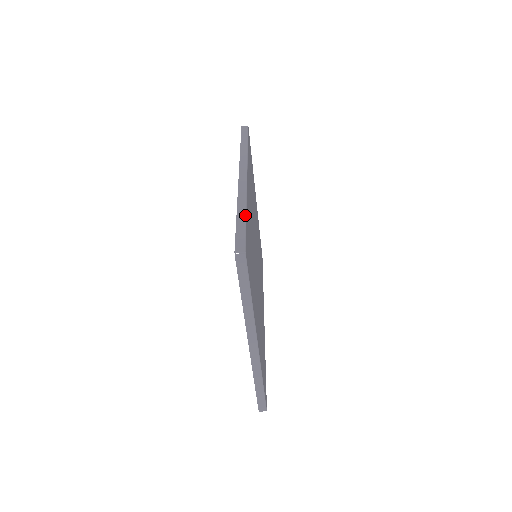
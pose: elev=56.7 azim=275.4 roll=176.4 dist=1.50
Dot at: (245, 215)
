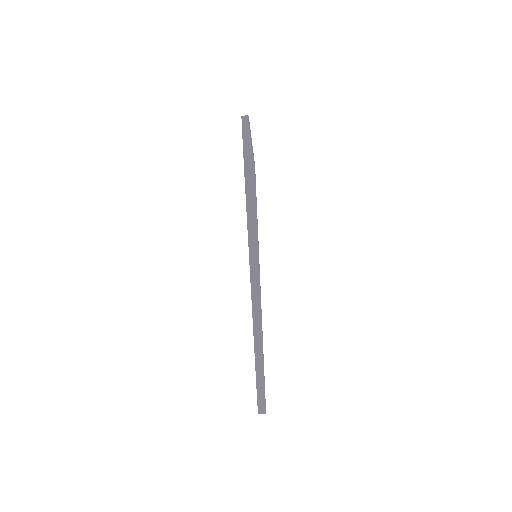
Dot at: occluded
